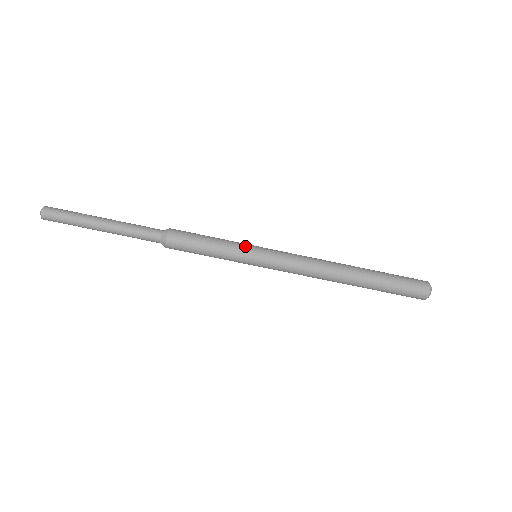
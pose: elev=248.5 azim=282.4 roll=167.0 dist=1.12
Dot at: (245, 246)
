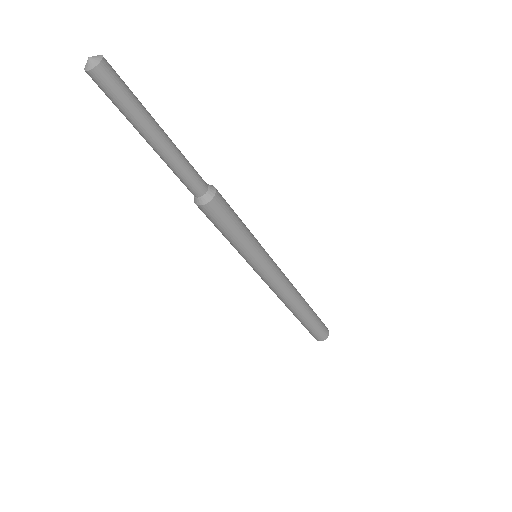
Dot at: (251, 257)
